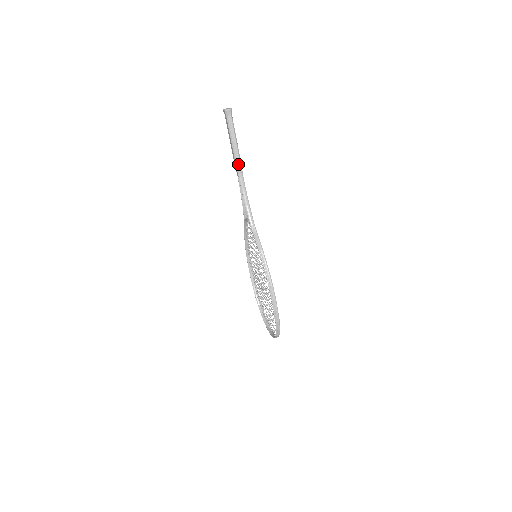
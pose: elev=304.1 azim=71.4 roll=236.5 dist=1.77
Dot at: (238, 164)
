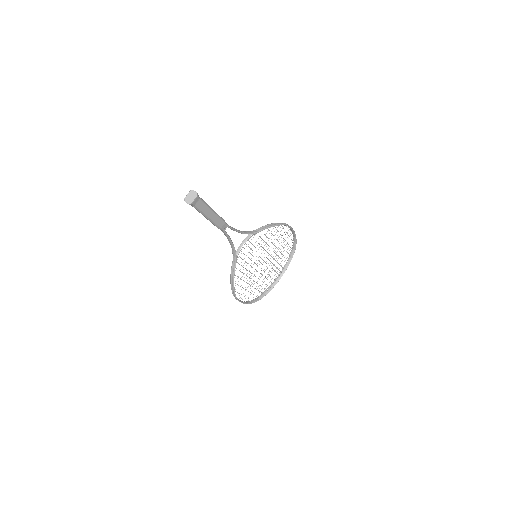
Dot at: occluded
